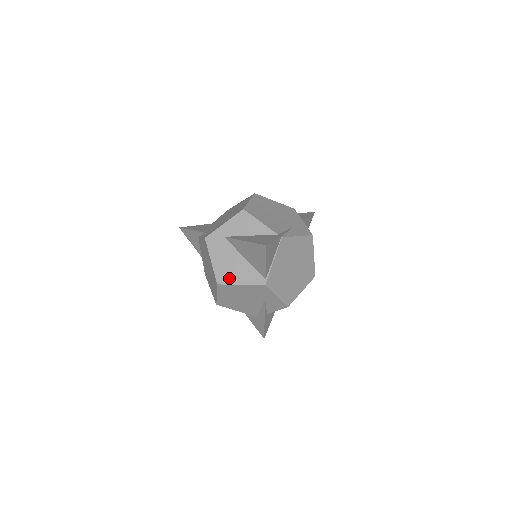
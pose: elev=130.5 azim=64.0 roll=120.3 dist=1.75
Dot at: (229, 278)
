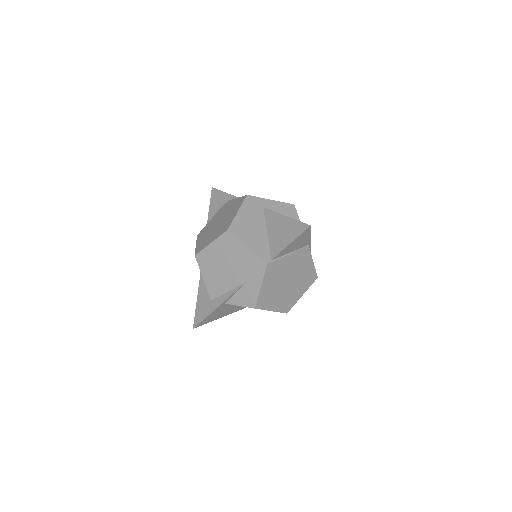
Dot at: (242, 234)
